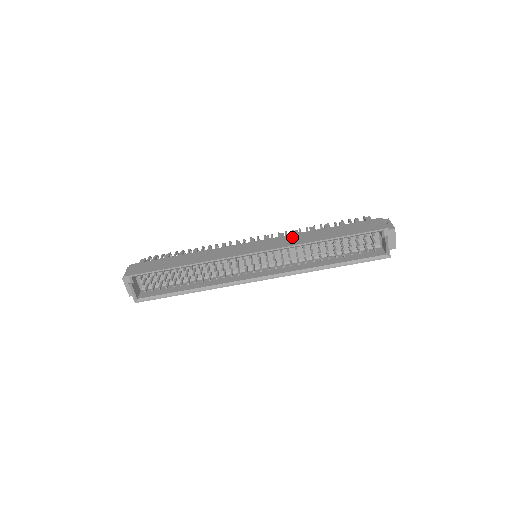
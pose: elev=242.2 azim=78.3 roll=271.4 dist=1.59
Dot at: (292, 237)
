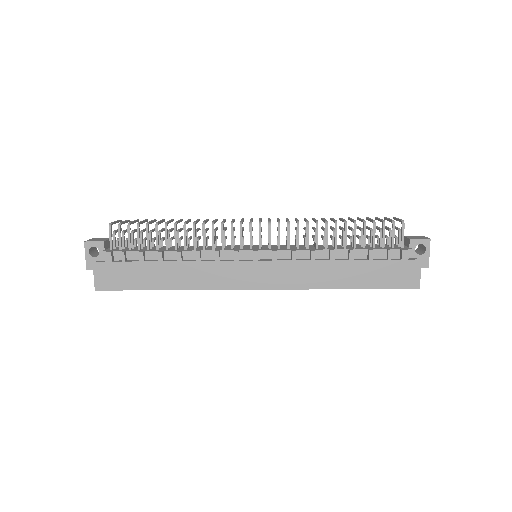
Dot at: (306, 269)
